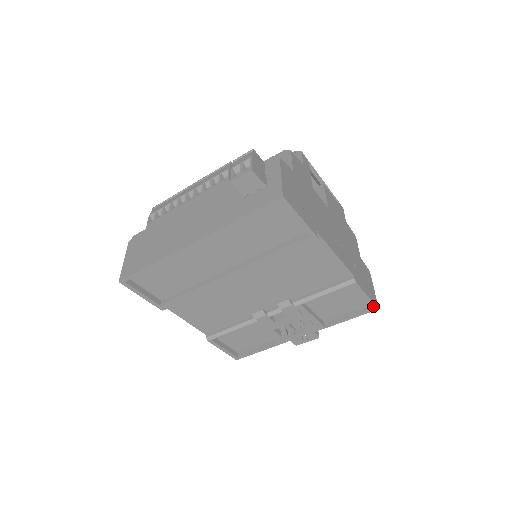
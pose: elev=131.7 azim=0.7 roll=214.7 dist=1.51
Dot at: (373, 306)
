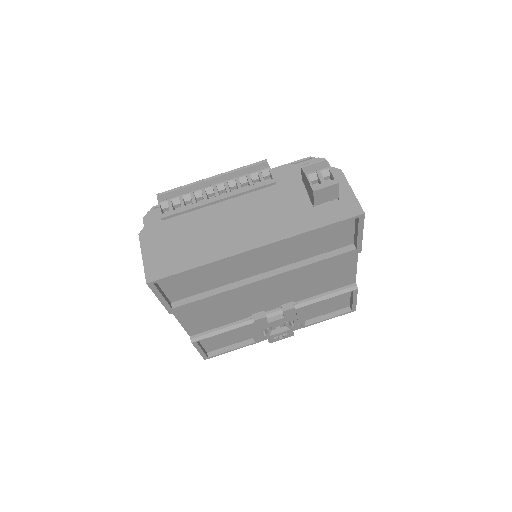
Dot at: (354, 308)
